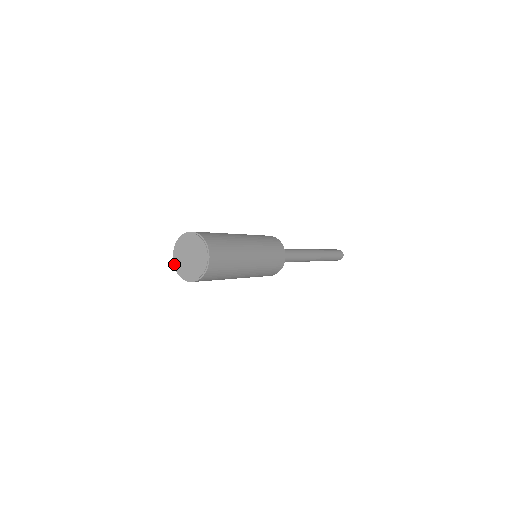
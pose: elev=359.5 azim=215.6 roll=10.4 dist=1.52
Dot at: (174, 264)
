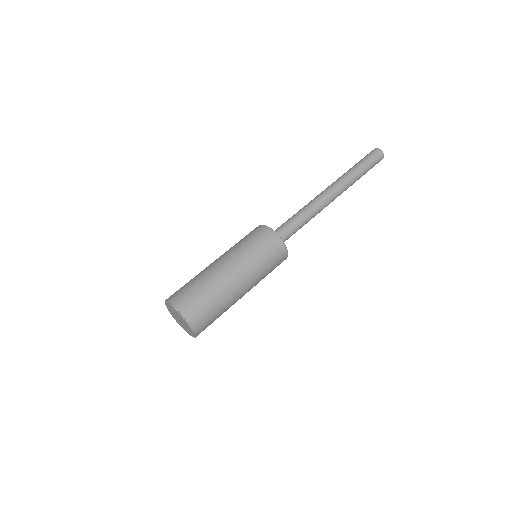
Dot at: (177, 322)
